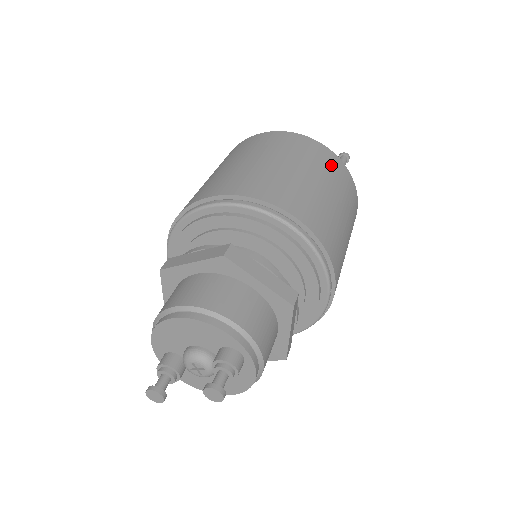
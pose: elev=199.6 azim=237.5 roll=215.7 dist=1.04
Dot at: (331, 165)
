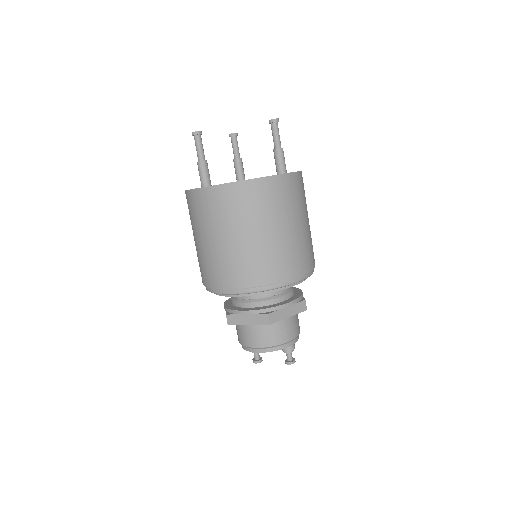
Dot at: (286, 193)
